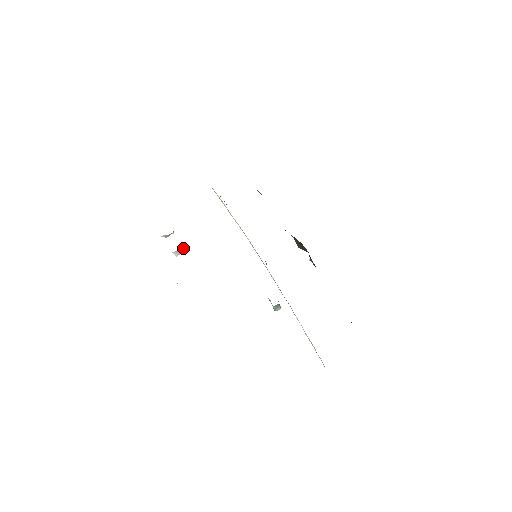
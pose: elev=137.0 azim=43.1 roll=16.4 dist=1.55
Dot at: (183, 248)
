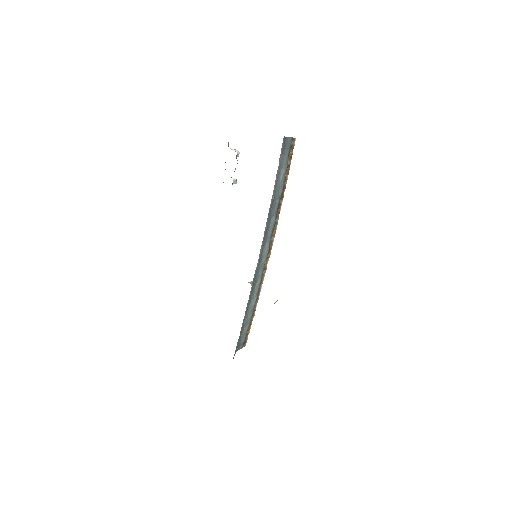
Dot at: (232, 183)
